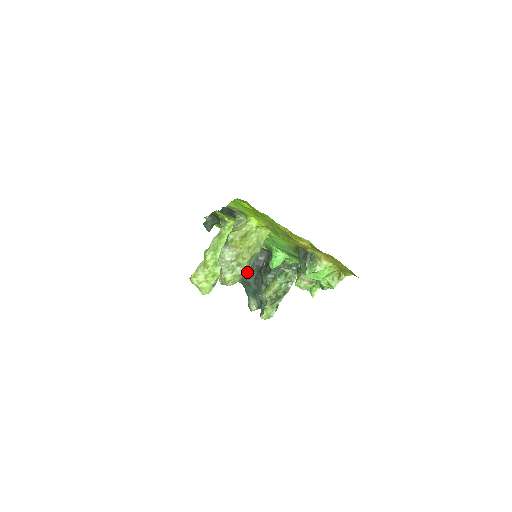
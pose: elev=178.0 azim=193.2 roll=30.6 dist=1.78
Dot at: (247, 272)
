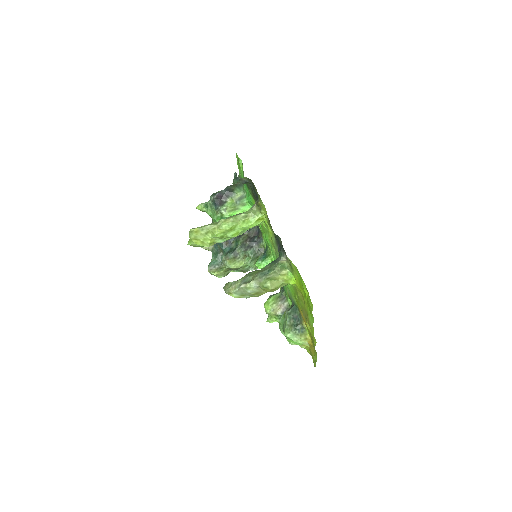
Dot at: occluded
